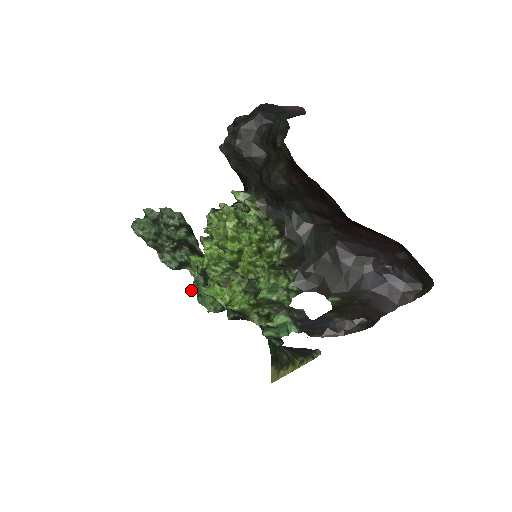
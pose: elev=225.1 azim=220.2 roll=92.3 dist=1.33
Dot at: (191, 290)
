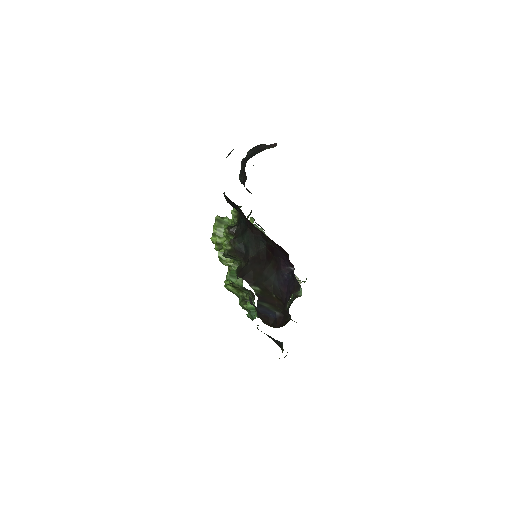
Dot at: occluded
